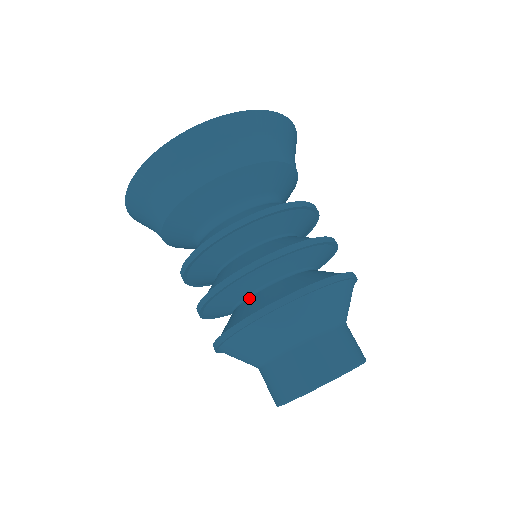
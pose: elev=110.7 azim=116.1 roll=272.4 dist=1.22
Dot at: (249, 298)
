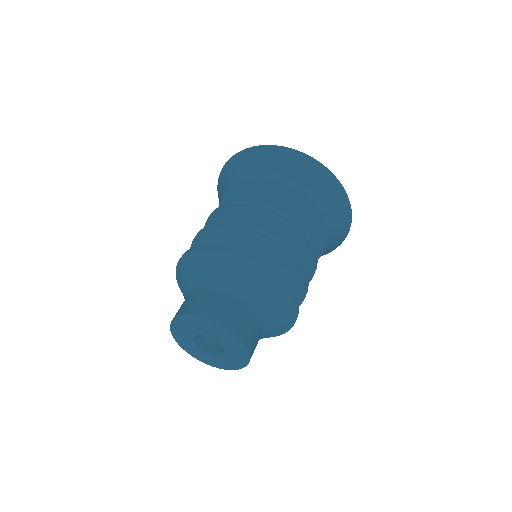
Dot at: occluded
